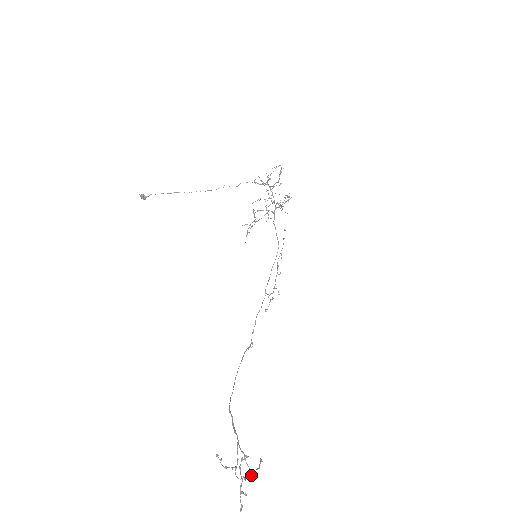
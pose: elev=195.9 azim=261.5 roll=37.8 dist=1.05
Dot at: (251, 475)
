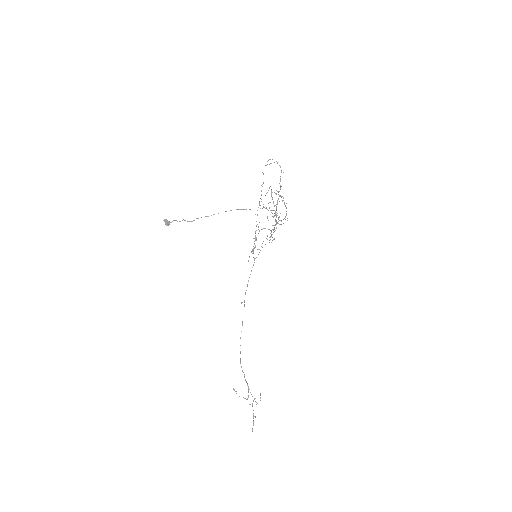
Dot at: occluded
